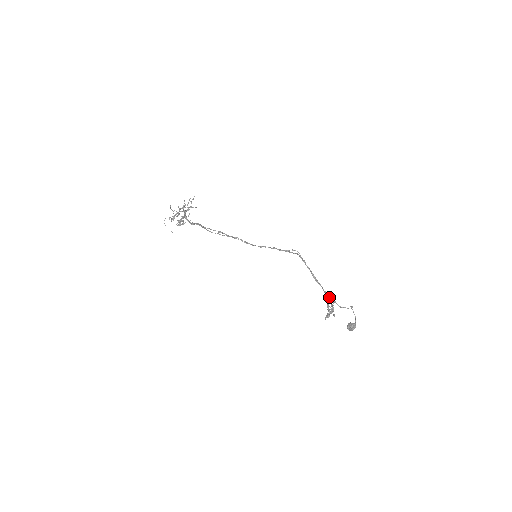
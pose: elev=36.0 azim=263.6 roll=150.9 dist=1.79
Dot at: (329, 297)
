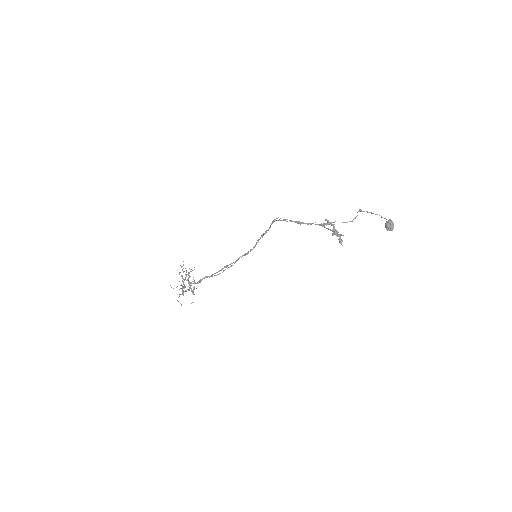
Dot at: occluded
